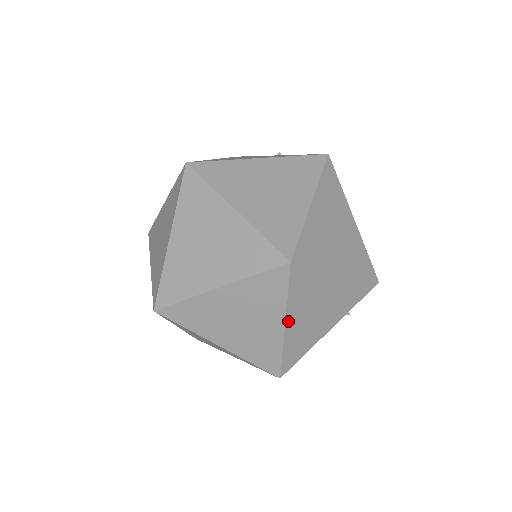
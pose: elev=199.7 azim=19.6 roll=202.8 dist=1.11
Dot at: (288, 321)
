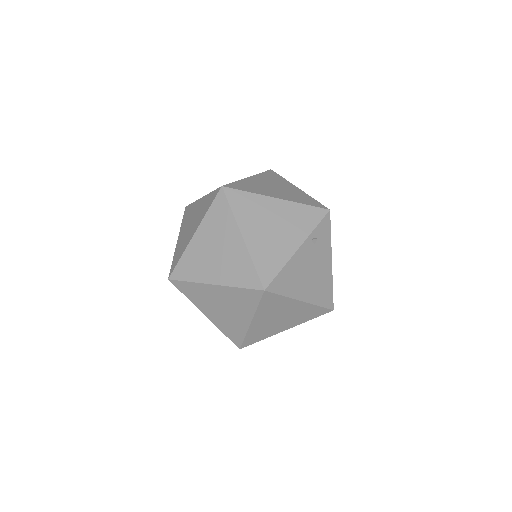
Dot at: (244, 233)
